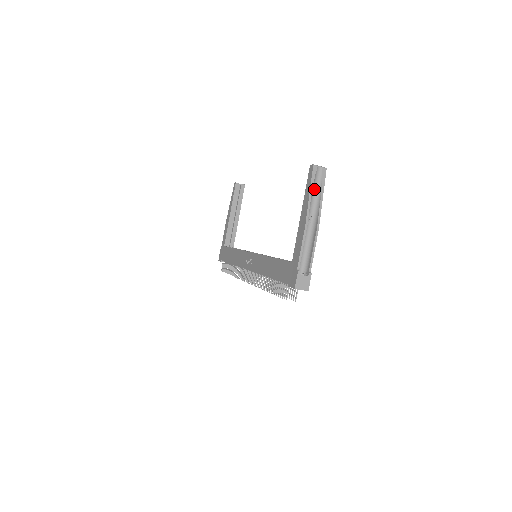
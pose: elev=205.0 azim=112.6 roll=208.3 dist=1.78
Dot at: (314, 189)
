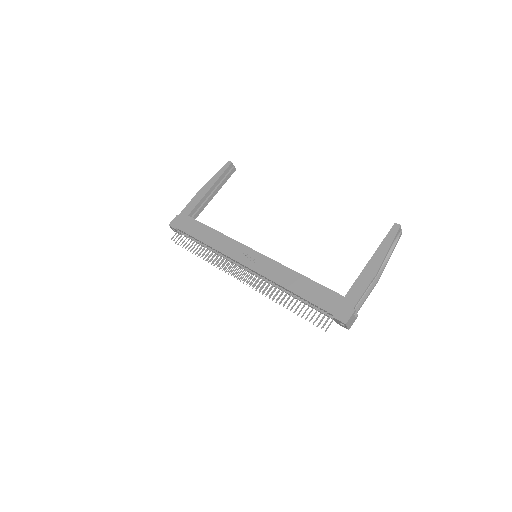
Dot at: occluded
